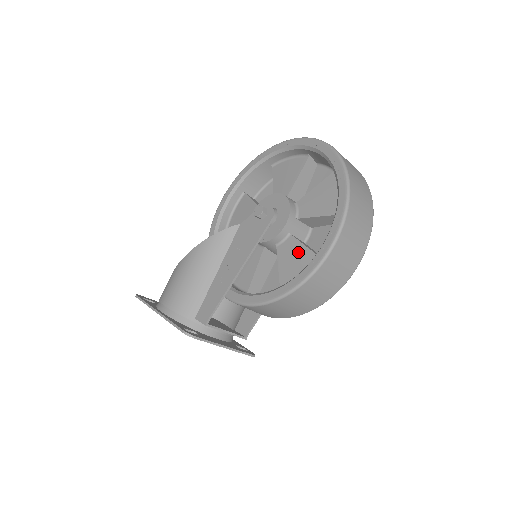
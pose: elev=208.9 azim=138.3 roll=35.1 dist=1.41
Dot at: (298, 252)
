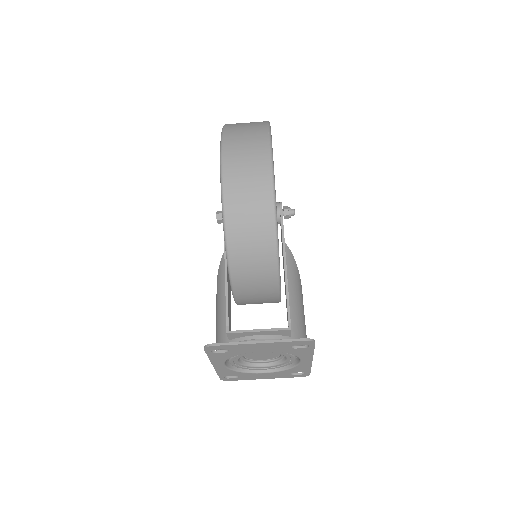
Dot at: occluded
